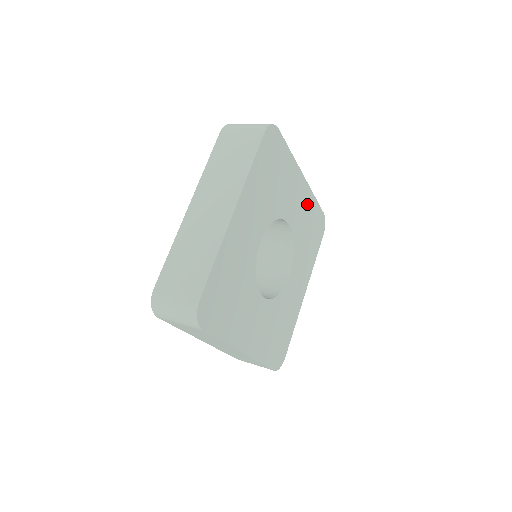
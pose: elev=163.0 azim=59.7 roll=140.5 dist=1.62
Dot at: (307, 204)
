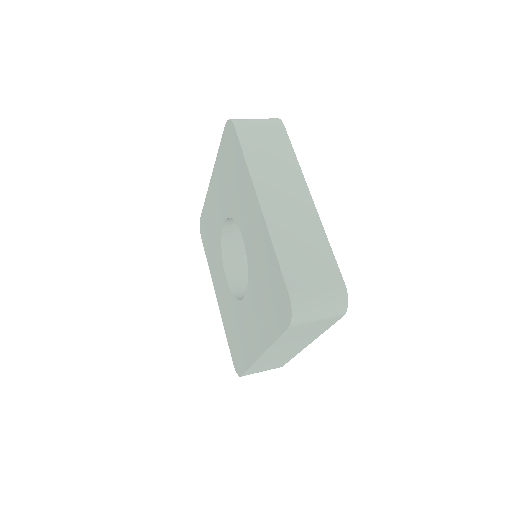
Dot at: occluded
